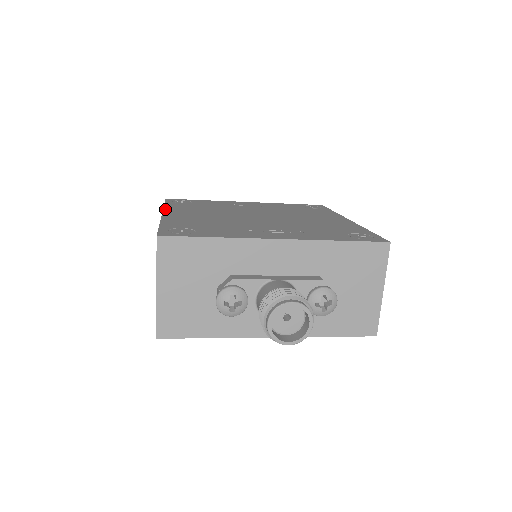
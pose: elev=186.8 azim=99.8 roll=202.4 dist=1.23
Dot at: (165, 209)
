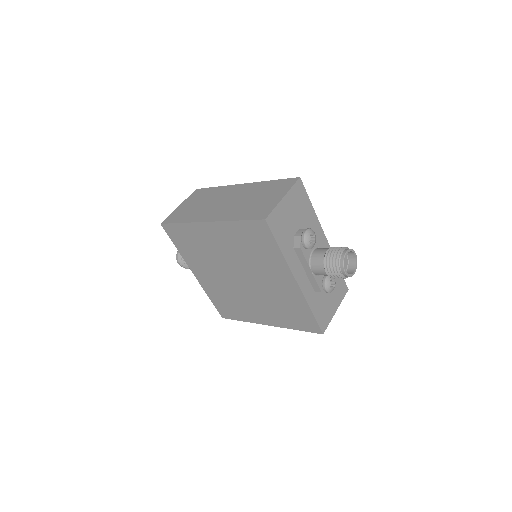
Dot at: occluded
